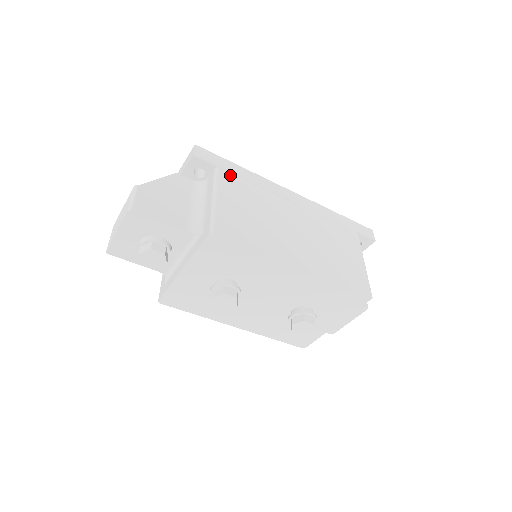
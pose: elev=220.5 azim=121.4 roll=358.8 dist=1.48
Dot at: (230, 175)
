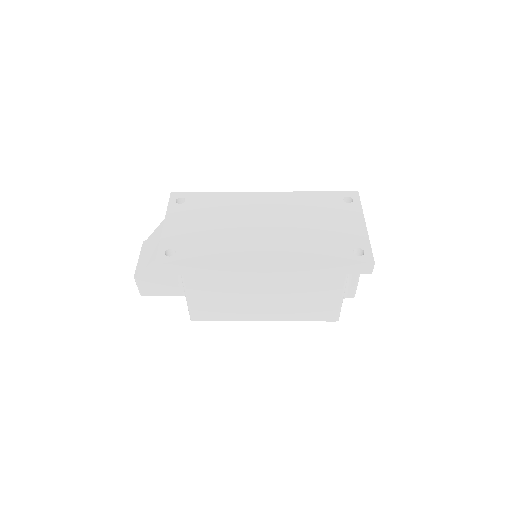
Dot at: (195, 276)
